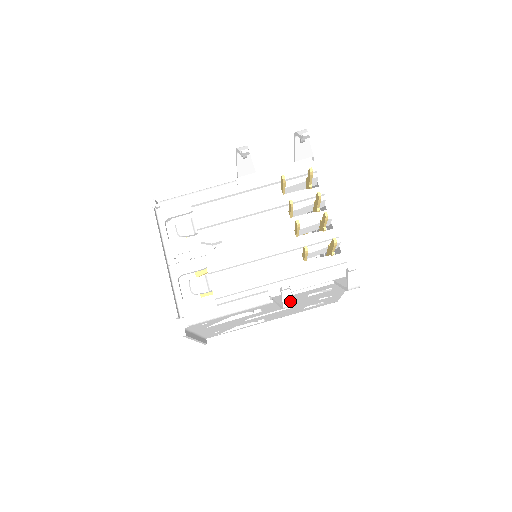
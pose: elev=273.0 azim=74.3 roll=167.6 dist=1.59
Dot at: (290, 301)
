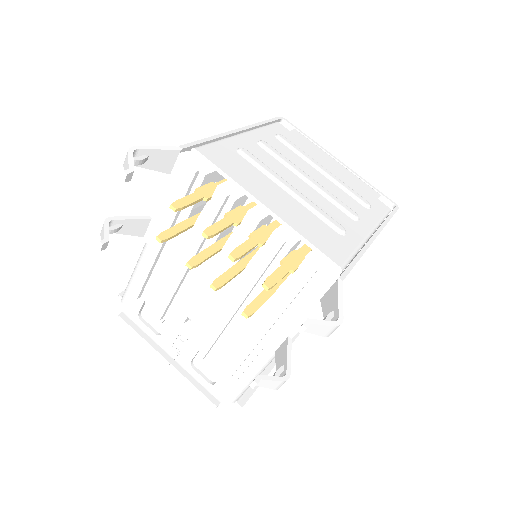
Dot at: (276, 384)
